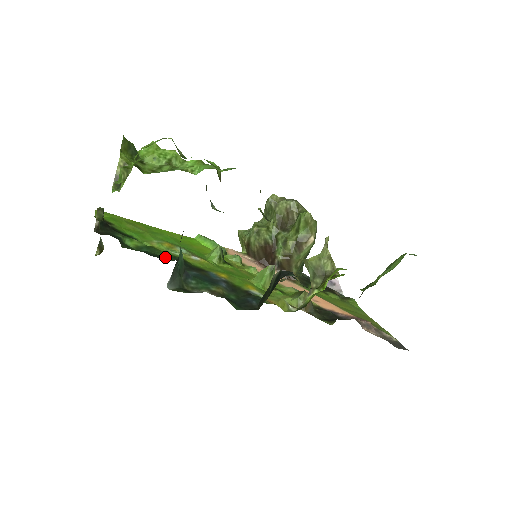
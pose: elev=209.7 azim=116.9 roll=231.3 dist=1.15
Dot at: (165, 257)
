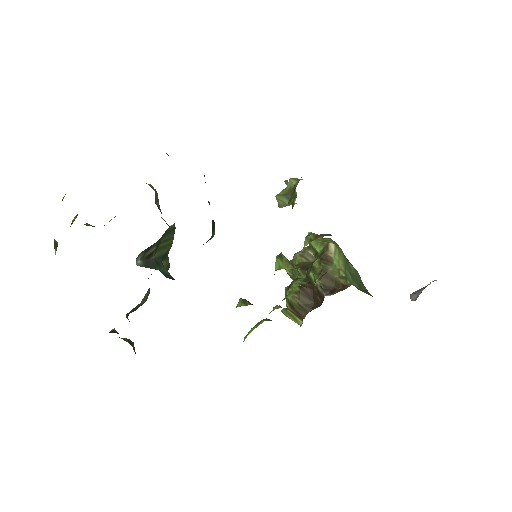
Dot at: occluded
